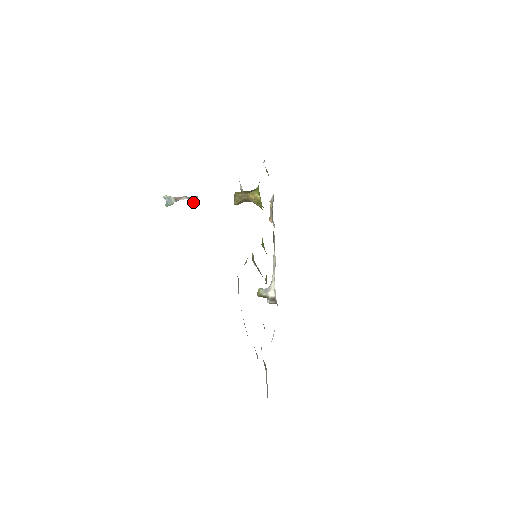
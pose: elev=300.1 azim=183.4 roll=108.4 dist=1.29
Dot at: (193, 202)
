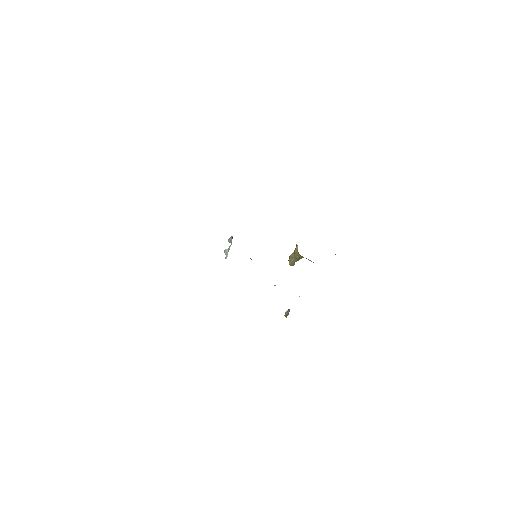
Dot at: (230, 241)
